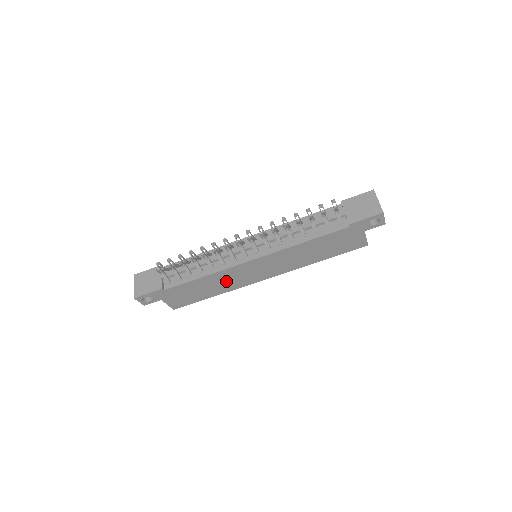
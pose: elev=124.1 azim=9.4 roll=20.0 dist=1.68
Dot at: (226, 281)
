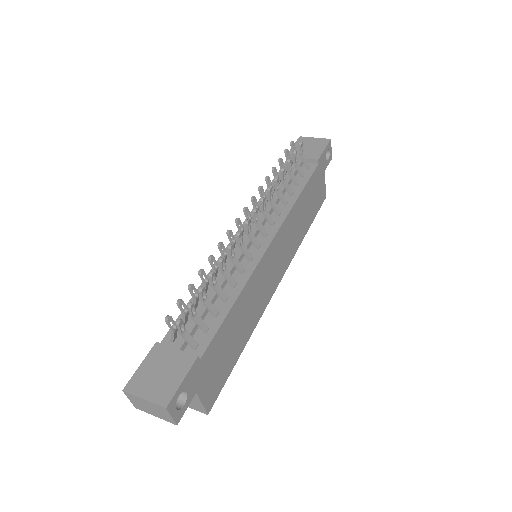
Dot at: (252, 304)
